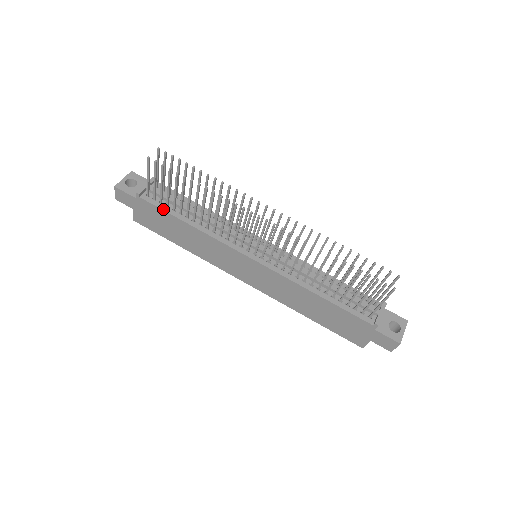
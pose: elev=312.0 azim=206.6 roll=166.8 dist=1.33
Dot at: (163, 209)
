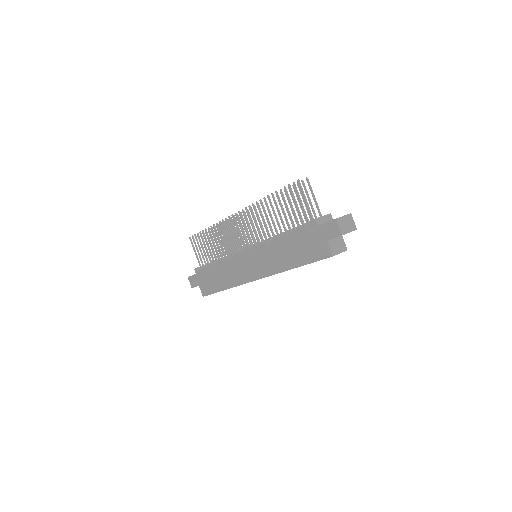
Dot at: (206, 266)
